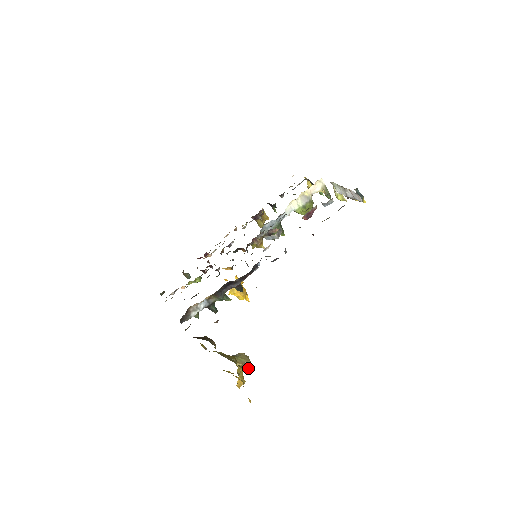
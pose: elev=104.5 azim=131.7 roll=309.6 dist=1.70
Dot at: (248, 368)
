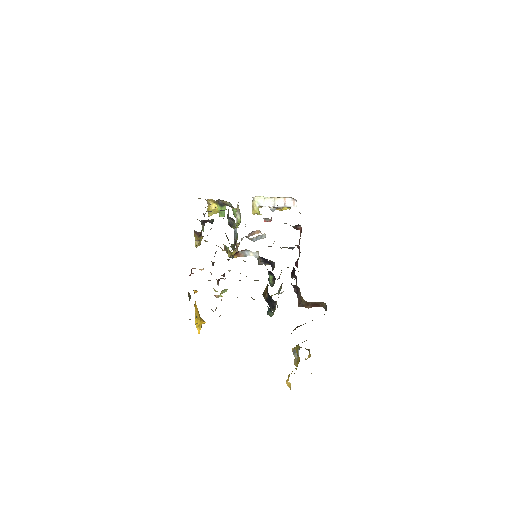
Dot at: (310, 356)
